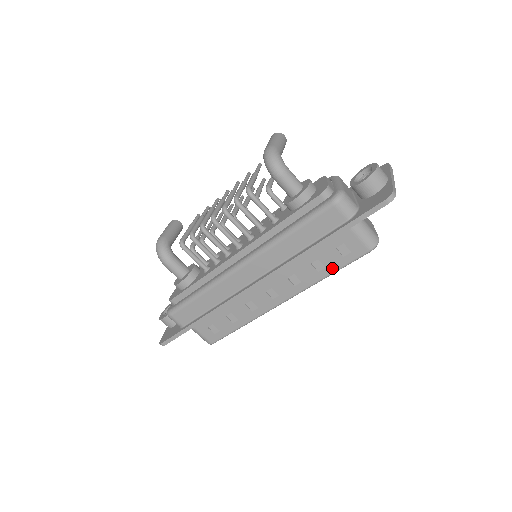
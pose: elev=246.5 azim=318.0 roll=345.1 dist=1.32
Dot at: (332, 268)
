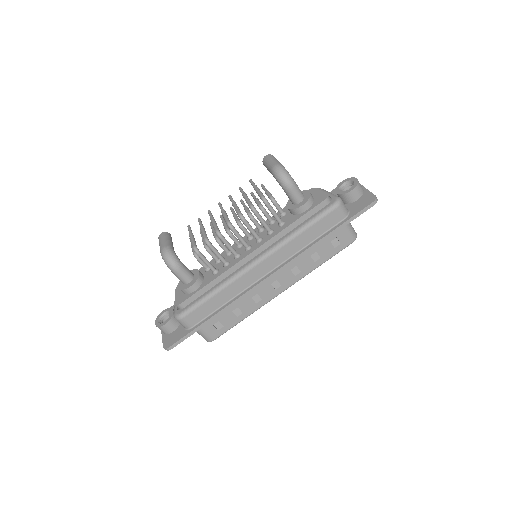
Dot at: (325, 258)
